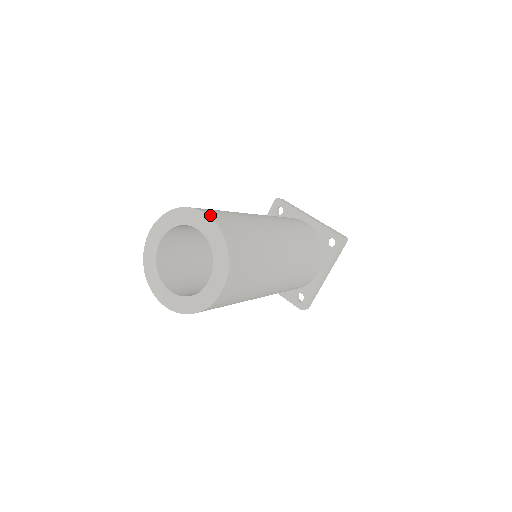
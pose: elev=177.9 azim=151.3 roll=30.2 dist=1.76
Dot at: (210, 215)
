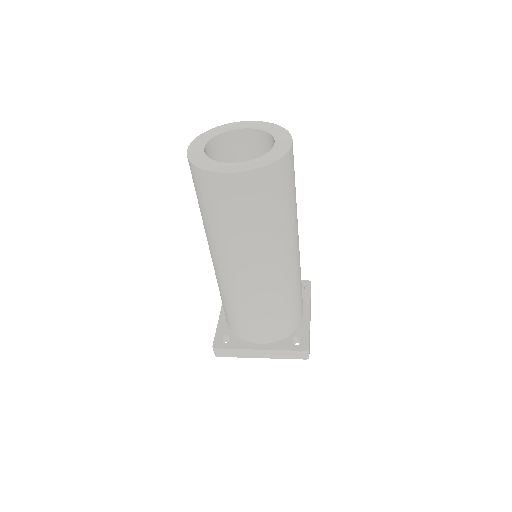
Dot at: occluded
